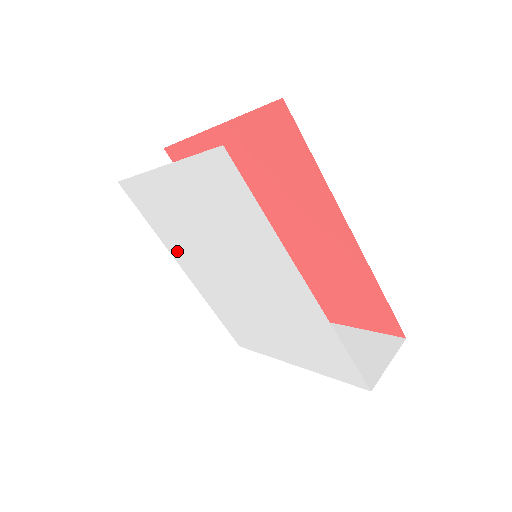
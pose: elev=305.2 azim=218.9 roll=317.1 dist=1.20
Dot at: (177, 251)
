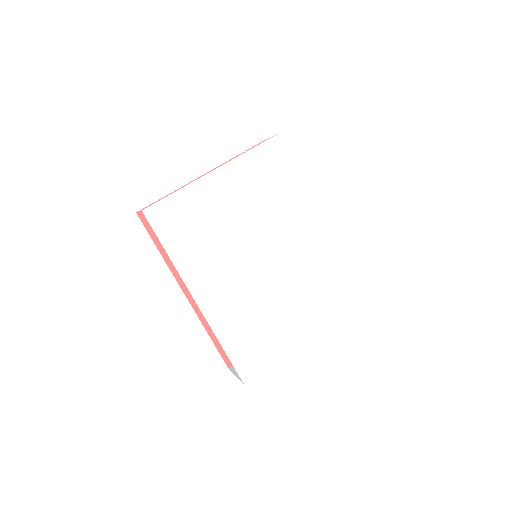
Dot at: (197, 270)
